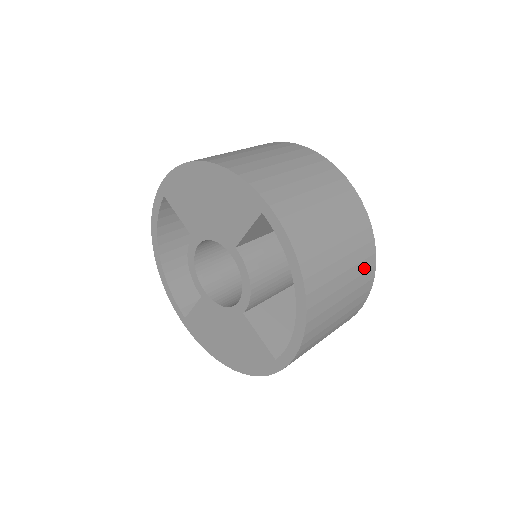
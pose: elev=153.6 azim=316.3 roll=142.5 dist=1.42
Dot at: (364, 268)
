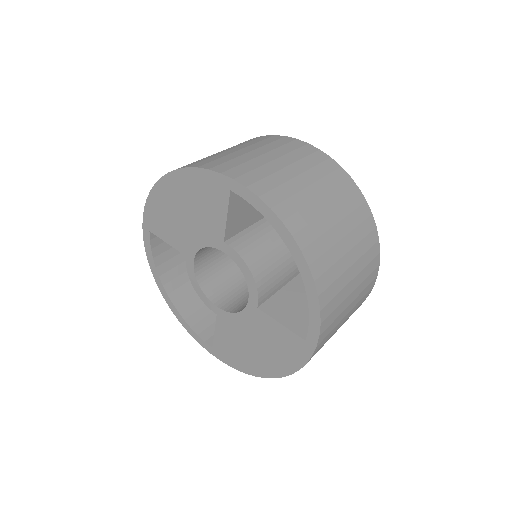
Dot at: (359, 218)
